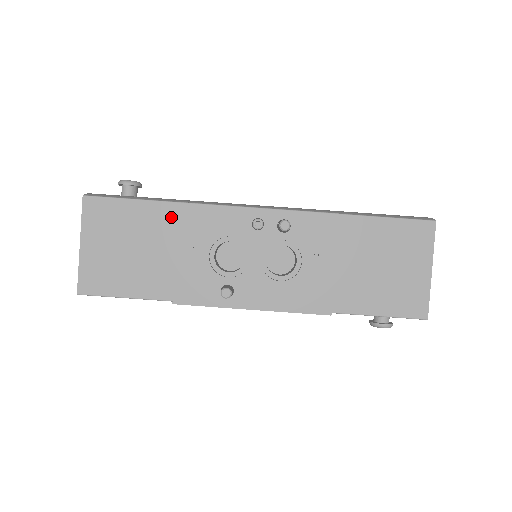
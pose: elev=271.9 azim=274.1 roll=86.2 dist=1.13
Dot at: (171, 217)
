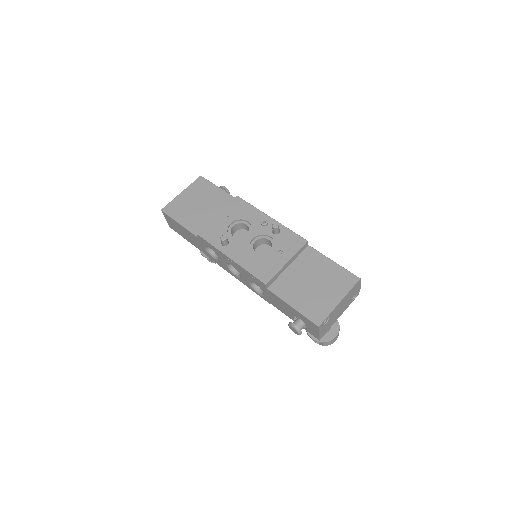
Dot at: occluded
